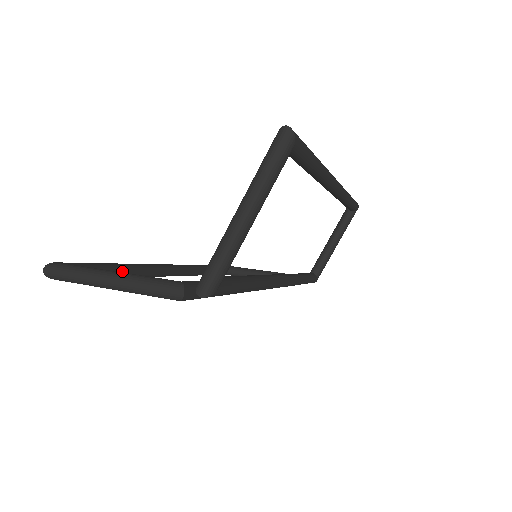
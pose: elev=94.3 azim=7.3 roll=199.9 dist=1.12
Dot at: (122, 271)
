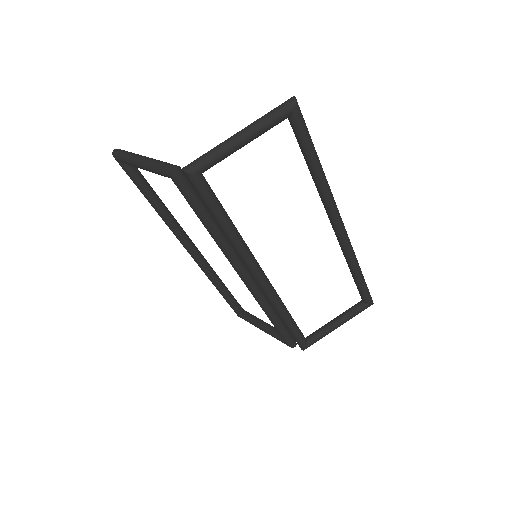
Dot at: (159, 203)
